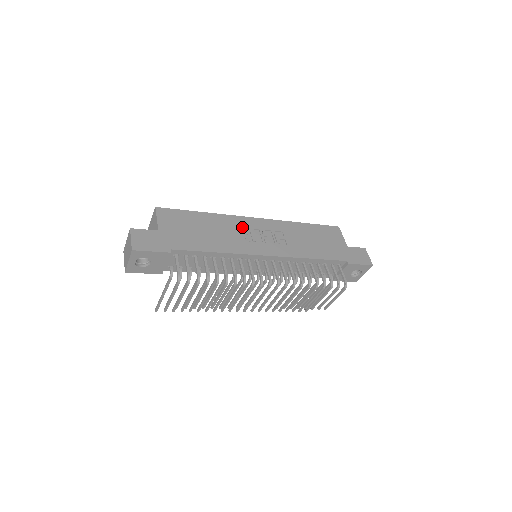
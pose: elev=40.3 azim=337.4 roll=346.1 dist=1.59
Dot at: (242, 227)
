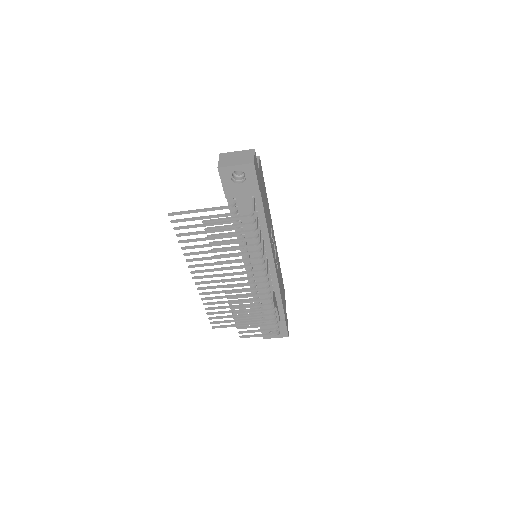
Dot at: occluded
